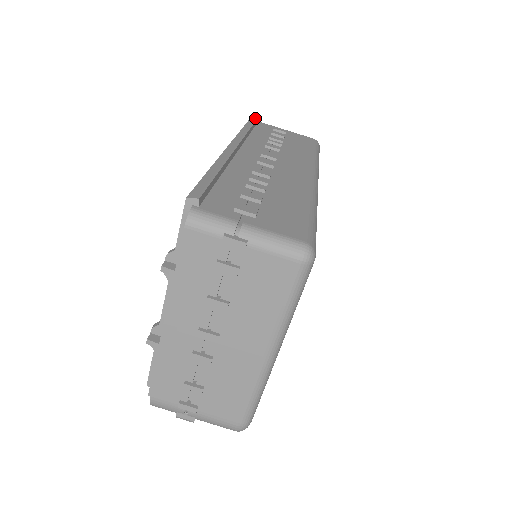
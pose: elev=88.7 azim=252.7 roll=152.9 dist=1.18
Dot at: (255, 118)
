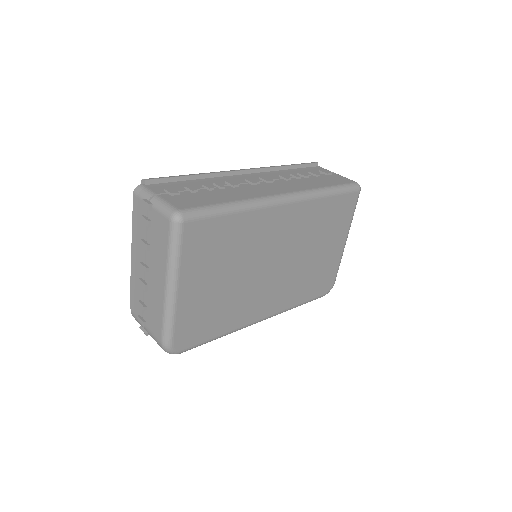
Dot at: occluded
